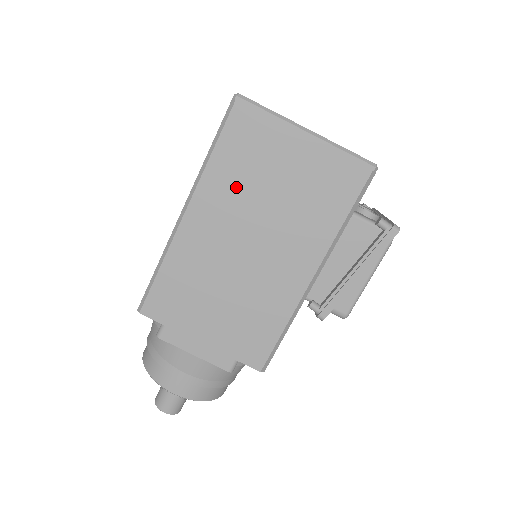
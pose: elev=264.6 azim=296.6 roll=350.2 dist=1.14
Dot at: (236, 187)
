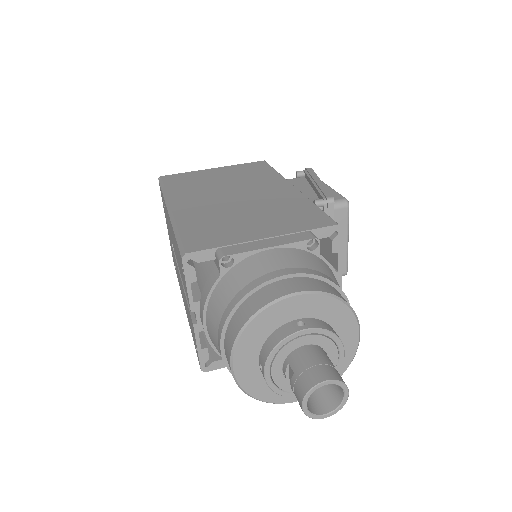
Dot at: (195, 189)
